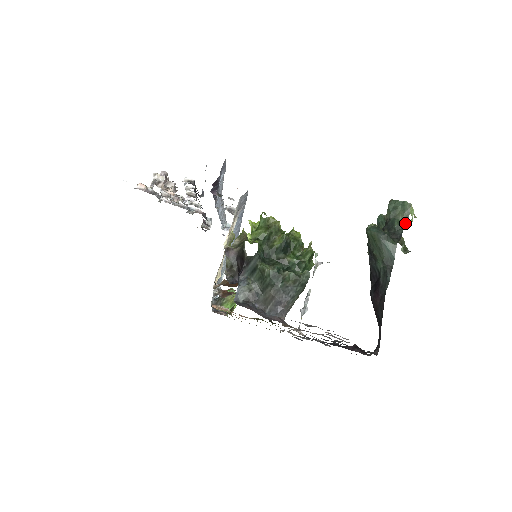
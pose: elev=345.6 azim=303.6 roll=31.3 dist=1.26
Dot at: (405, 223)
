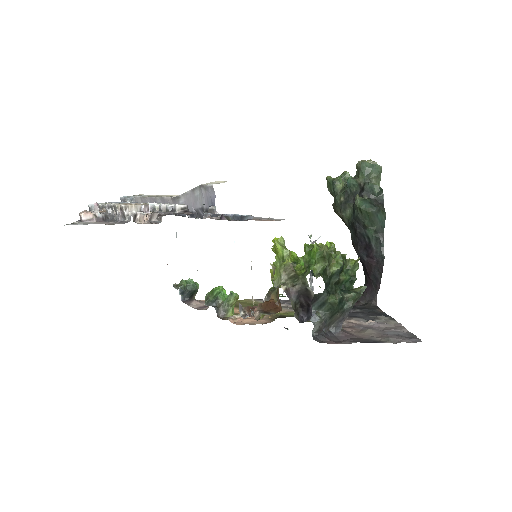
Dot at: (378, 185)
